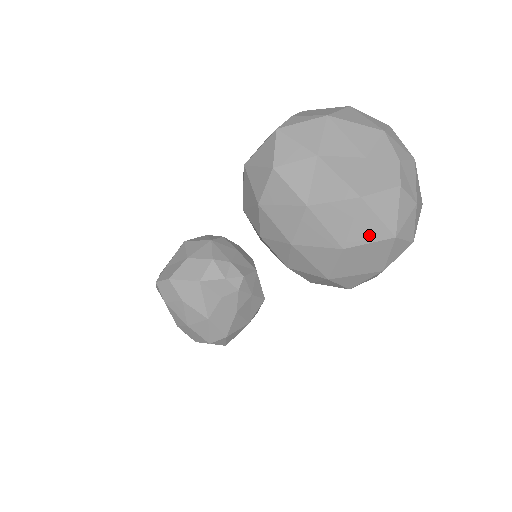
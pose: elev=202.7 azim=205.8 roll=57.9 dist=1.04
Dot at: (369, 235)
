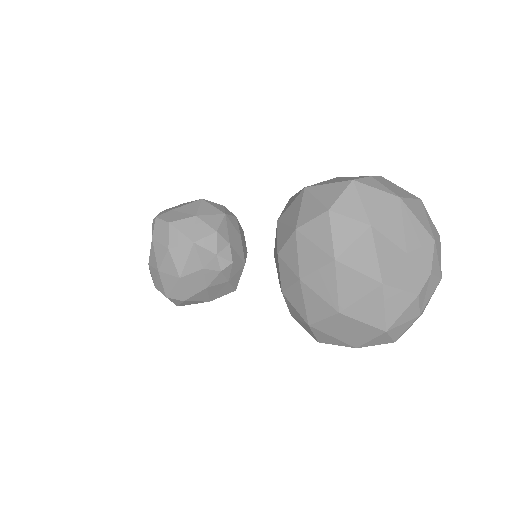
Dot at: (367, 316)
